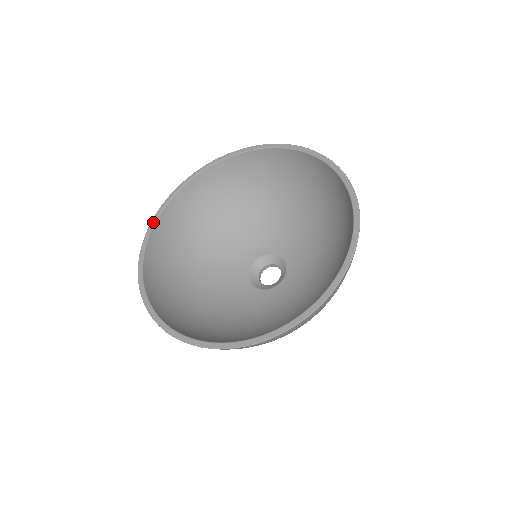
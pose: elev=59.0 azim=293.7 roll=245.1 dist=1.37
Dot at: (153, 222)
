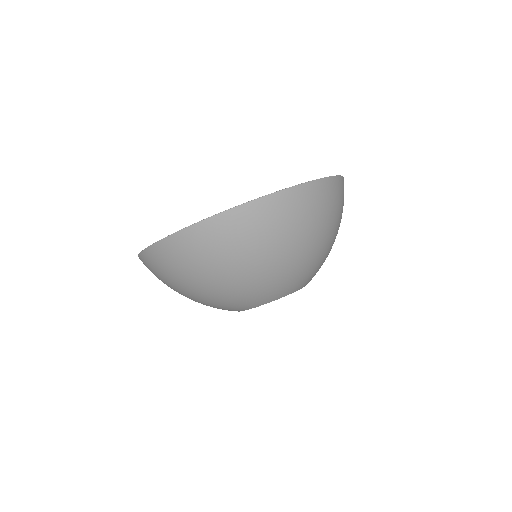
Dot at: occluded
